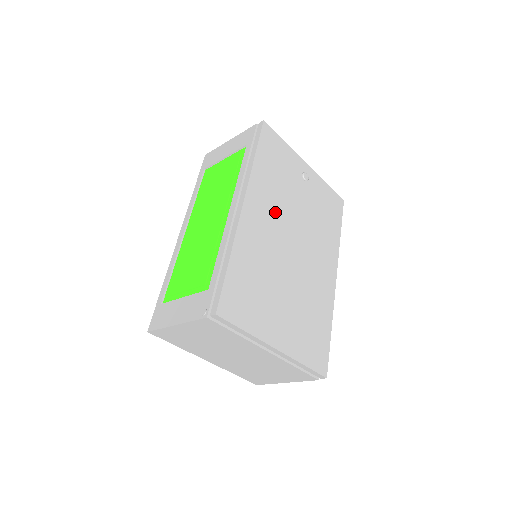
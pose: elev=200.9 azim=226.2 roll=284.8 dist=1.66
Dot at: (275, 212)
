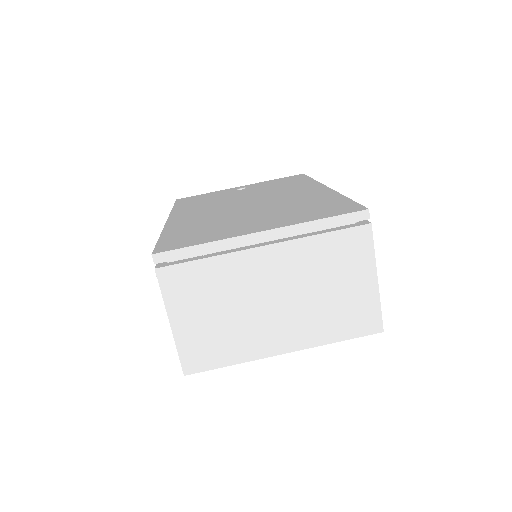
Dot at: (211, 207)
